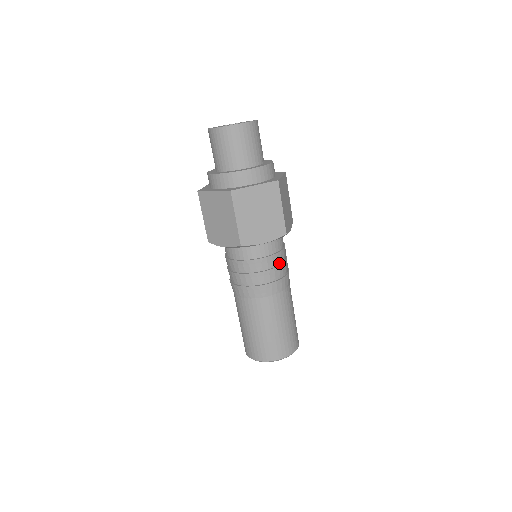
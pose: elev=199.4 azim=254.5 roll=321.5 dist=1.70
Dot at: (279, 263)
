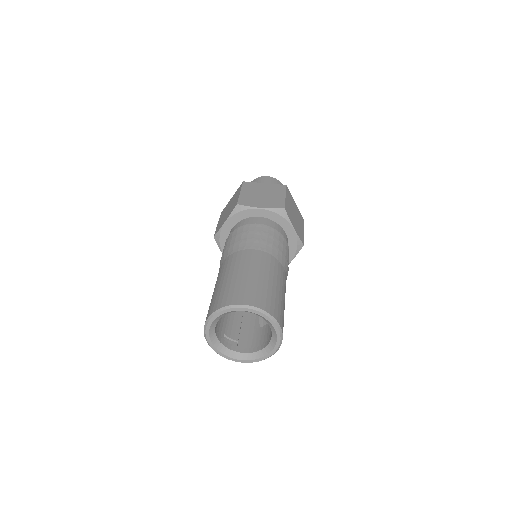
Dot at: occluded
